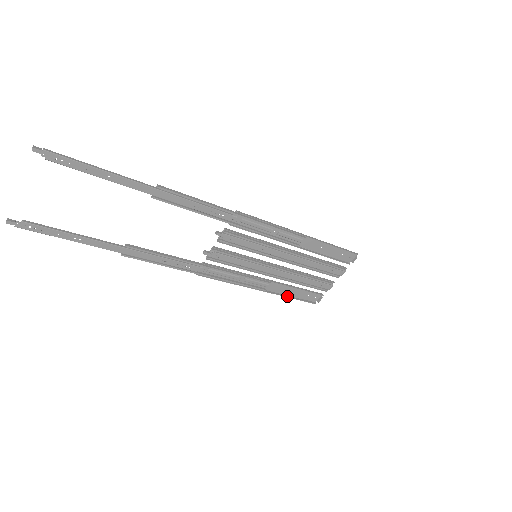
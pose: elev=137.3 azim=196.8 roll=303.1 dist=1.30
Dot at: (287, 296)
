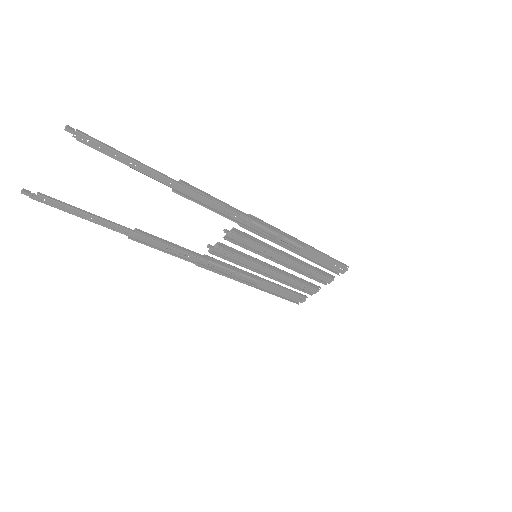
Dot at: (274, 294)
